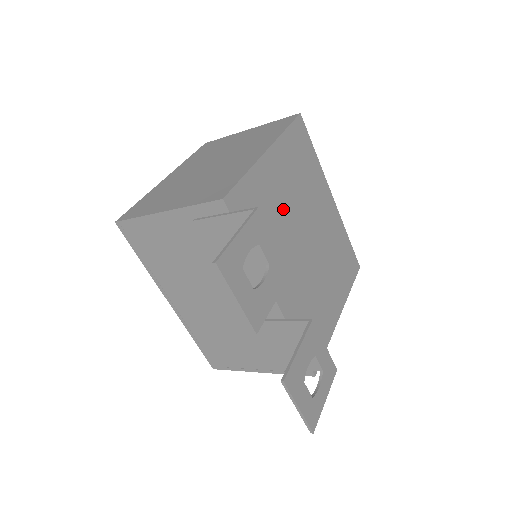
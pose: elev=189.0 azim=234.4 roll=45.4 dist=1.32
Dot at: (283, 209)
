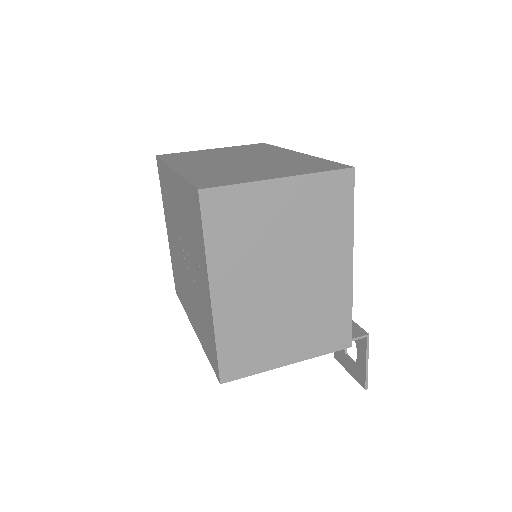
Dot at: occluded
